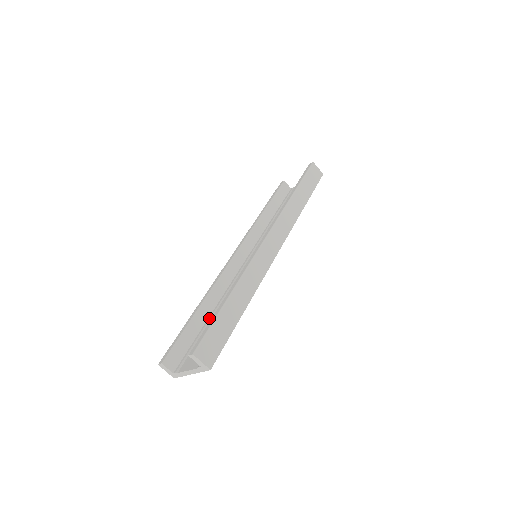
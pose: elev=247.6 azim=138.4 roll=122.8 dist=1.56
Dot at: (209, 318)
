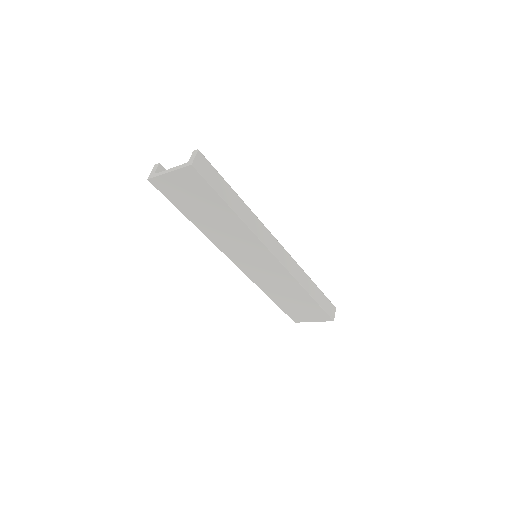
Dot at: occluded
